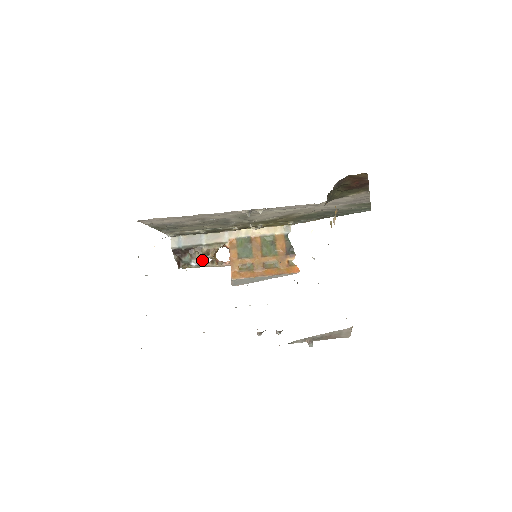
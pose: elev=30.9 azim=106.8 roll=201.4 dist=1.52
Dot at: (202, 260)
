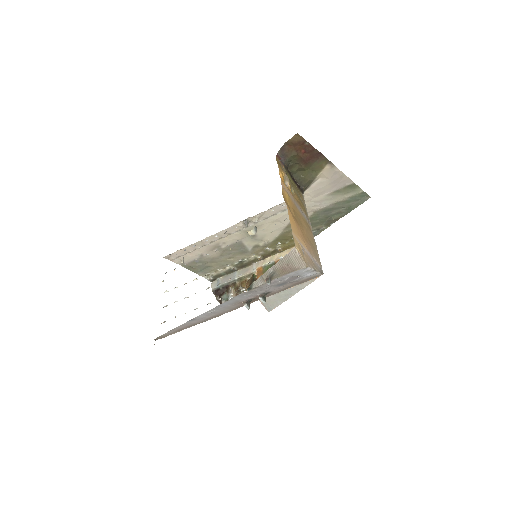
Dot at: occluded
